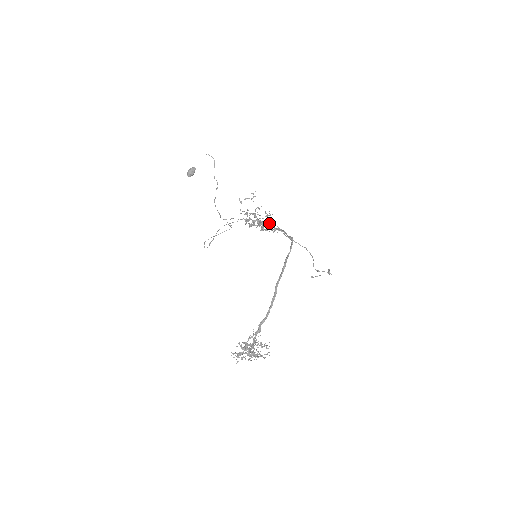
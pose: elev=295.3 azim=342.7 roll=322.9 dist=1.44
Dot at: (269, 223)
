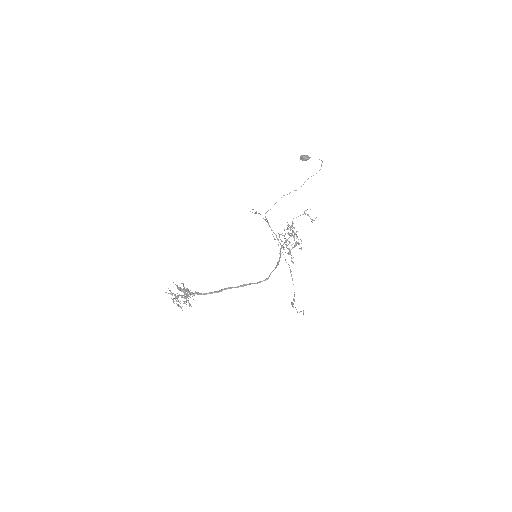
Dot at: (289, 249)
